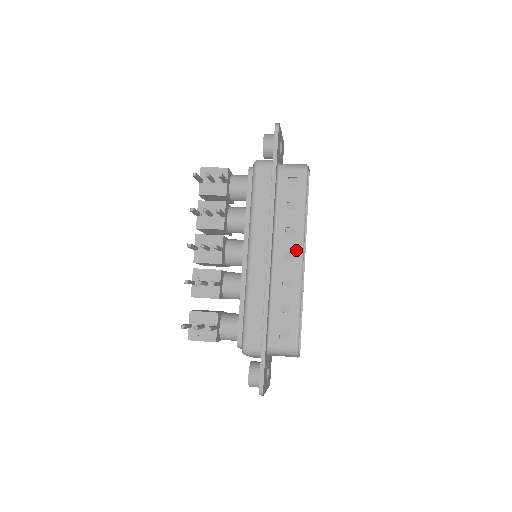
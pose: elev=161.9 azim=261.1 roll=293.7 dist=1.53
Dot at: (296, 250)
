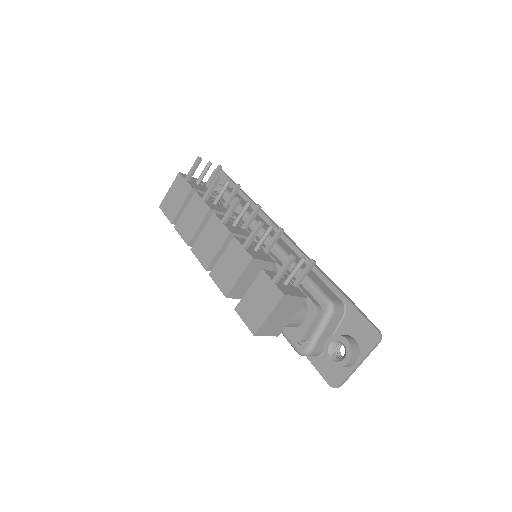
Dot at: occluded
